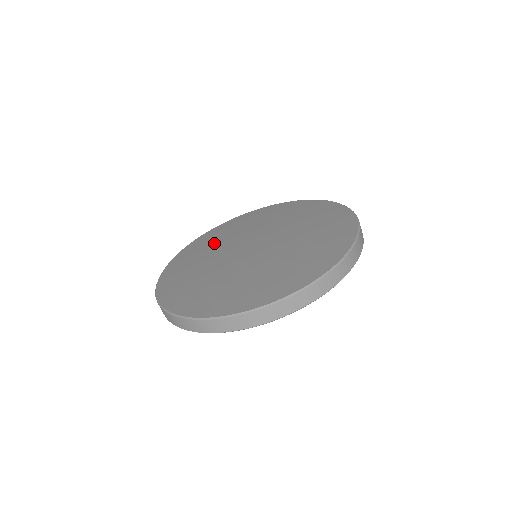
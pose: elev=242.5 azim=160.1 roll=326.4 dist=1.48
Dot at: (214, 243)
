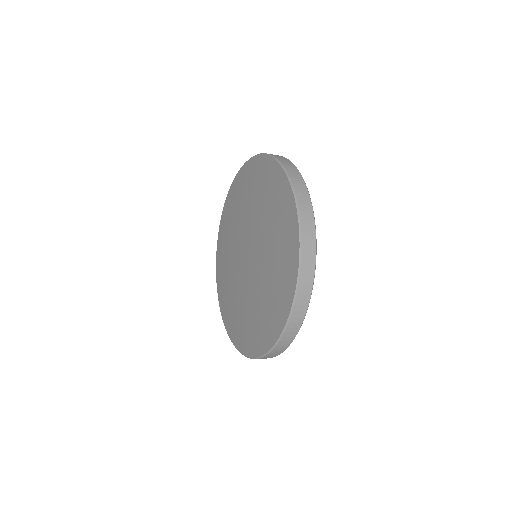
Dot at: (226, 267)
